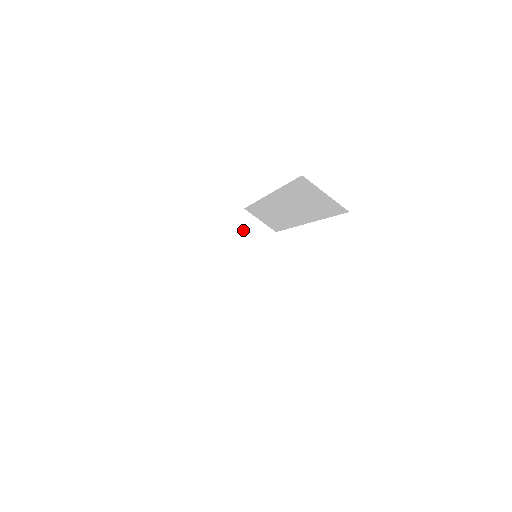
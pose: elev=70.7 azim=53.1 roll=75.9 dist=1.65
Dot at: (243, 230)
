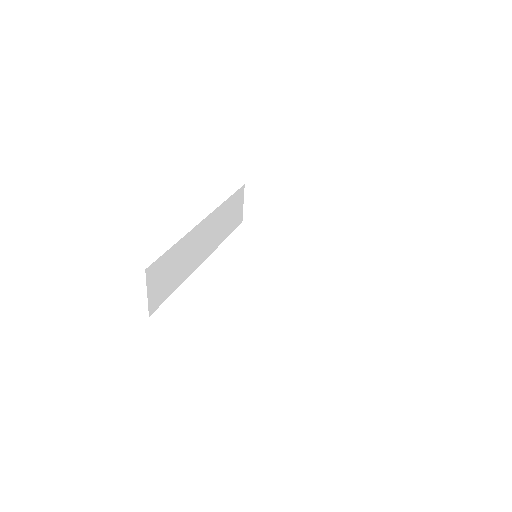
Dot at: (320, 213)
